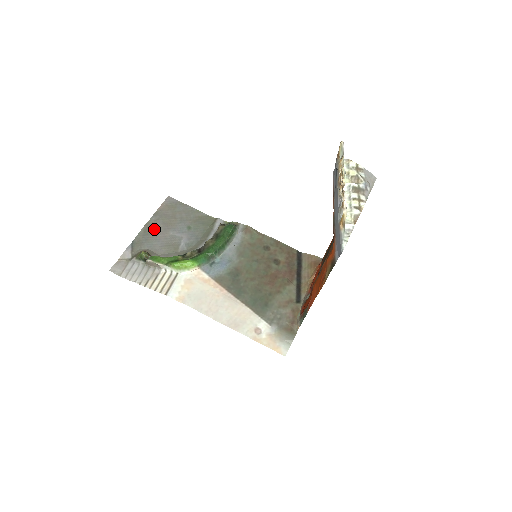
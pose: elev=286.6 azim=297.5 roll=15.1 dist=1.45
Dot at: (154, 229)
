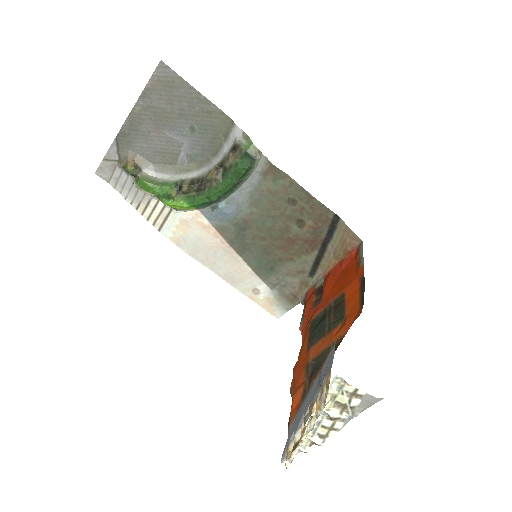
Dot at: (143, 122)
